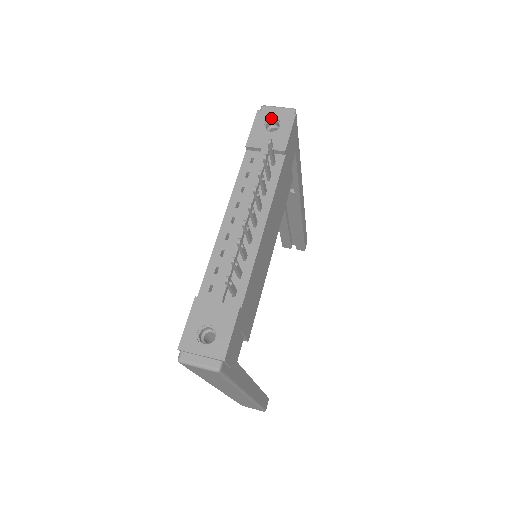
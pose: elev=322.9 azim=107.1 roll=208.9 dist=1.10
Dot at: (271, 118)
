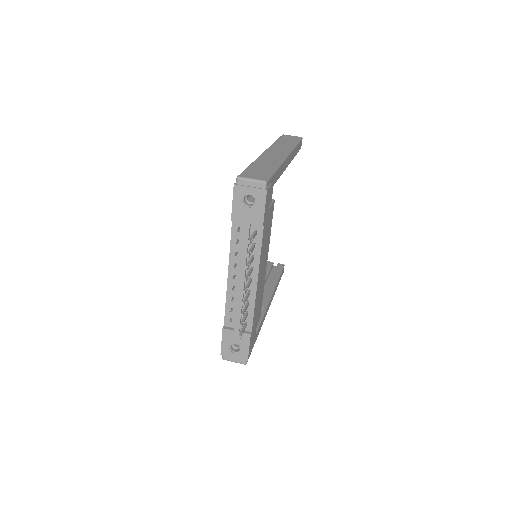
Dot at: (247, 193)
